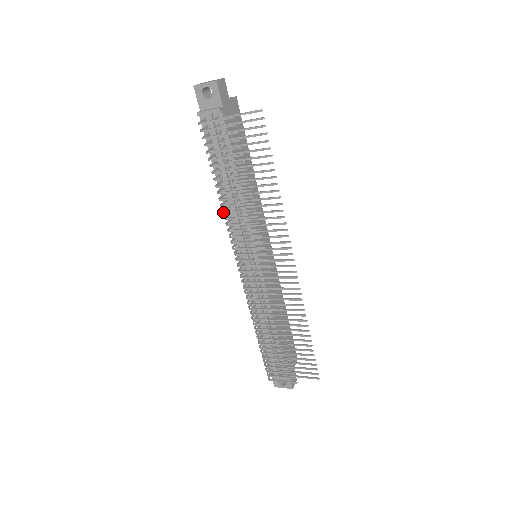
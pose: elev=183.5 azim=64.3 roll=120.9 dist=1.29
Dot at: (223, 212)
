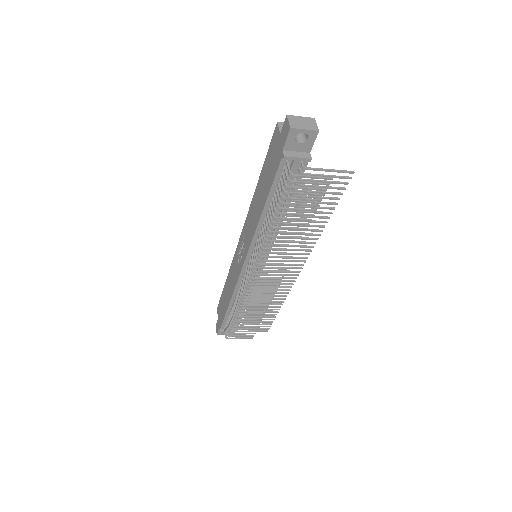
Dot at: (267, 241)
